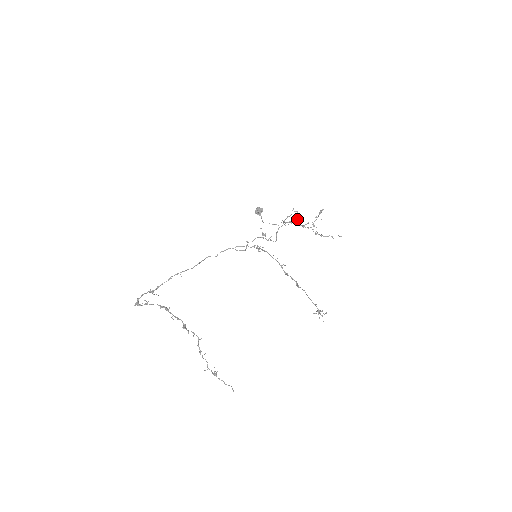
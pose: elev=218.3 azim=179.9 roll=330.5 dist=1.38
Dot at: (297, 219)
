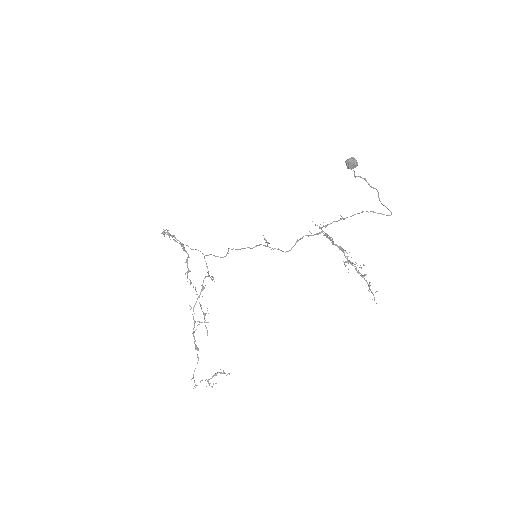
Dot at: occluded
